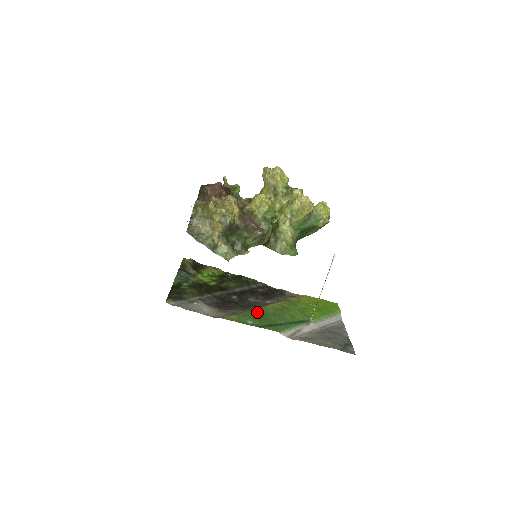
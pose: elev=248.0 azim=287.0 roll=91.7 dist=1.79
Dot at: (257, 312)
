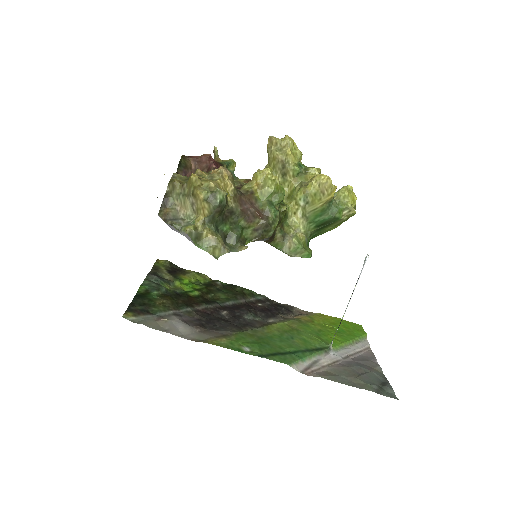
Dot at: (256, 334)
